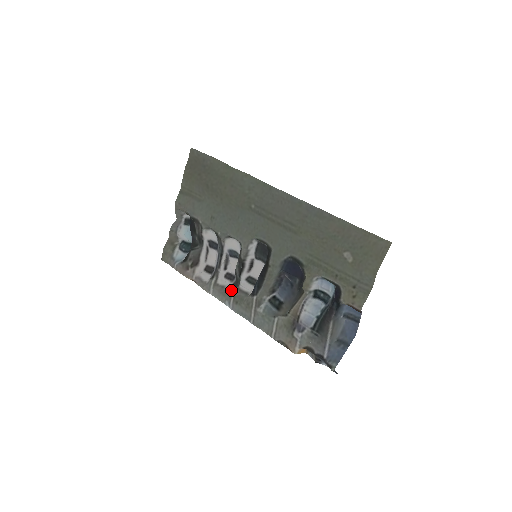
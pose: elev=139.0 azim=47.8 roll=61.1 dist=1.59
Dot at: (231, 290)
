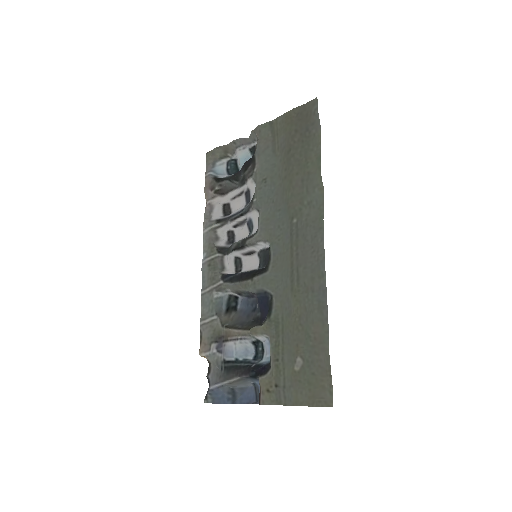
Dot at: (216, 251)
